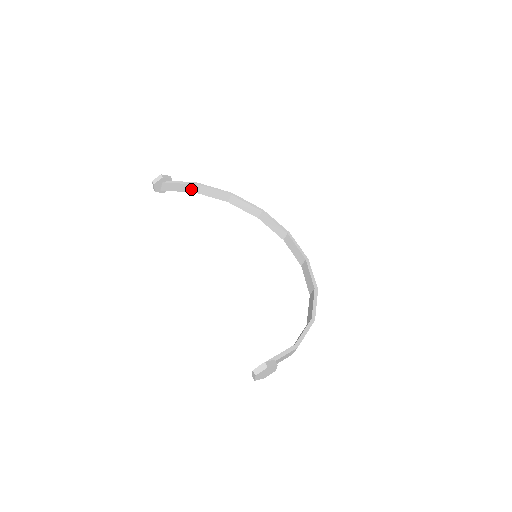
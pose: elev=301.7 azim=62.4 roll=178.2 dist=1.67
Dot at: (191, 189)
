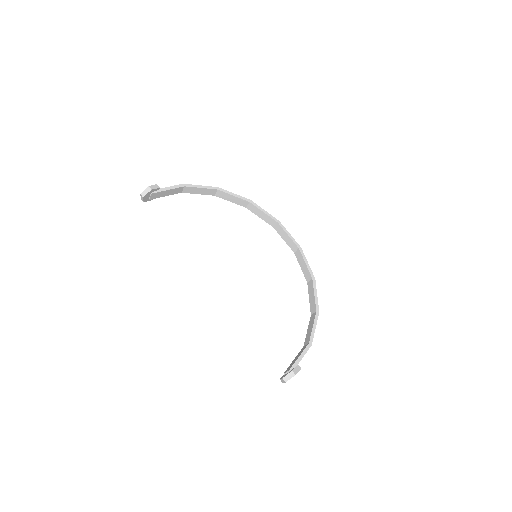
Dot at: (178, 191)
